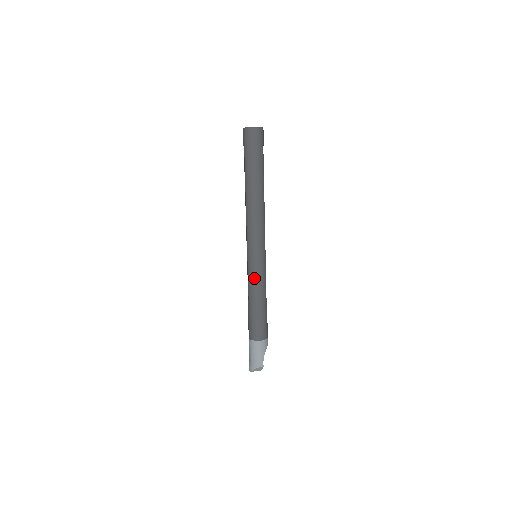
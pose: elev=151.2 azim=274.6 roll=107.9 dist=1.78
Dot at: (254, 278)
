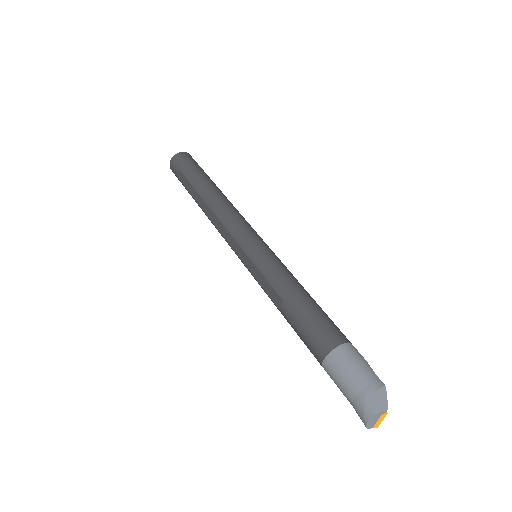
Dot at: (272, 266)
